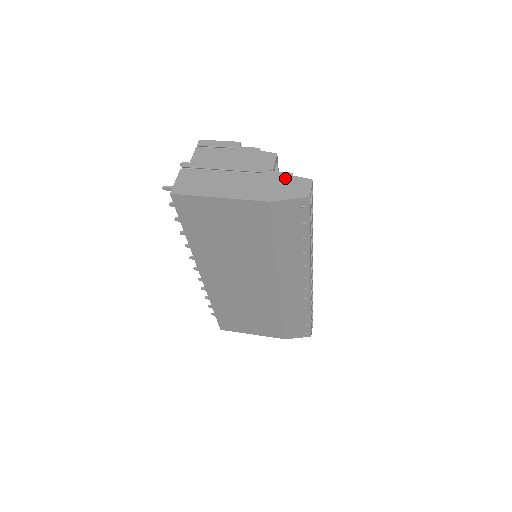
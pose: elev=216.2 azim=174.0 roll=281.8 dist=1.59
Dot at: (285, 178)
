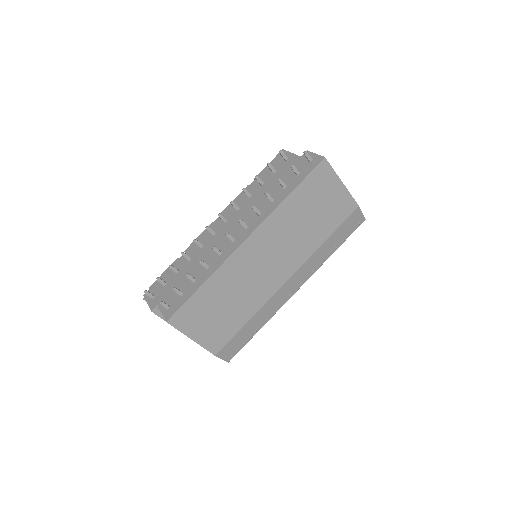
Dot at: occluded
